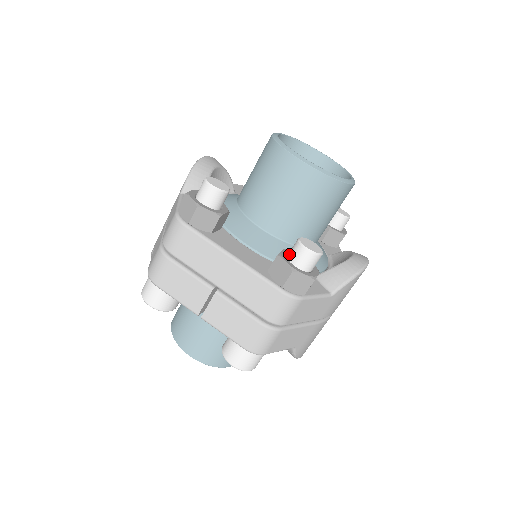
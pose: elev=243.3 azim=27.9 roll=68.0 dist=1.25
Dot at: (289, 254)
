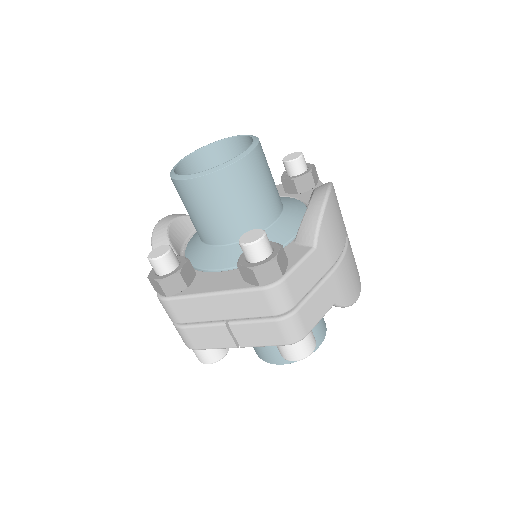
Dot at: (244, 256)
